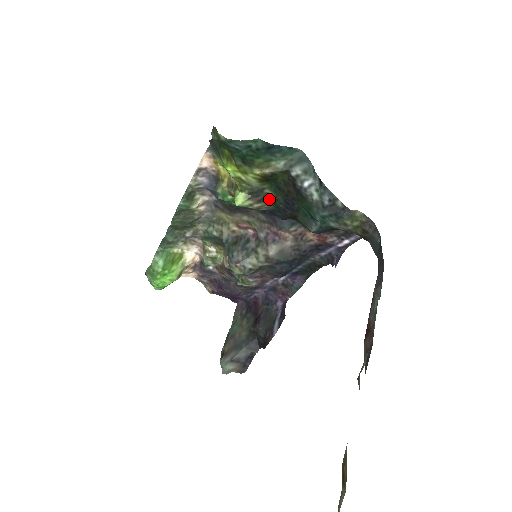
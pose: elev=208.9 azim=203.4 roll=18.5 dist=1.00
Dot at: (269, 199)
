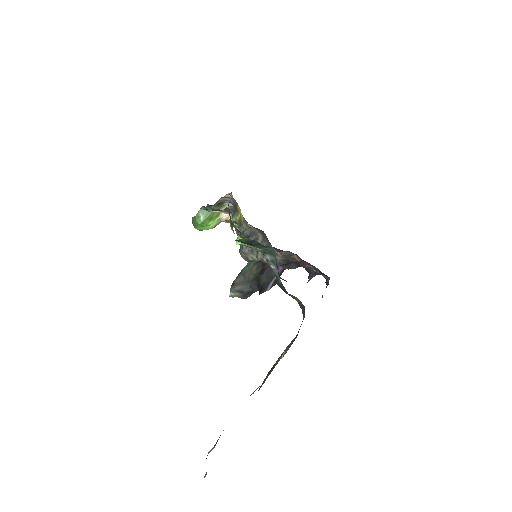
Dot at: occluded
